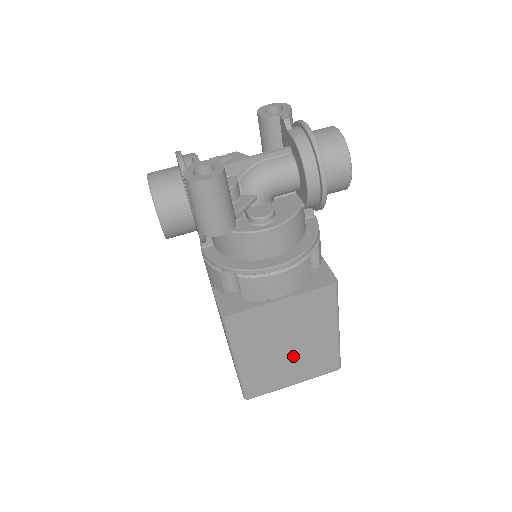
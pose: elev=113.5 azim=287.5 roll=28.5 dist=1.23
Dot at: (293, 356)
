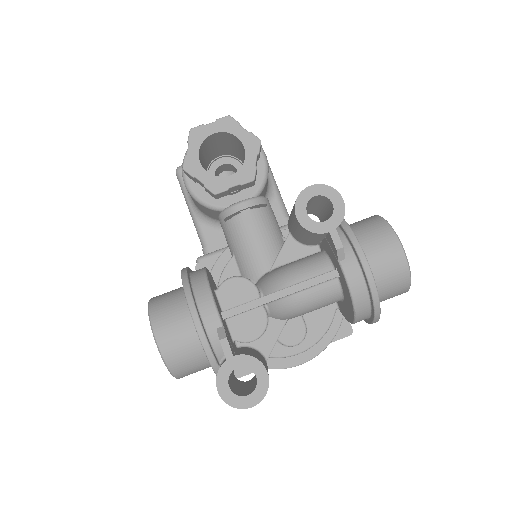
Dot at: occluded
